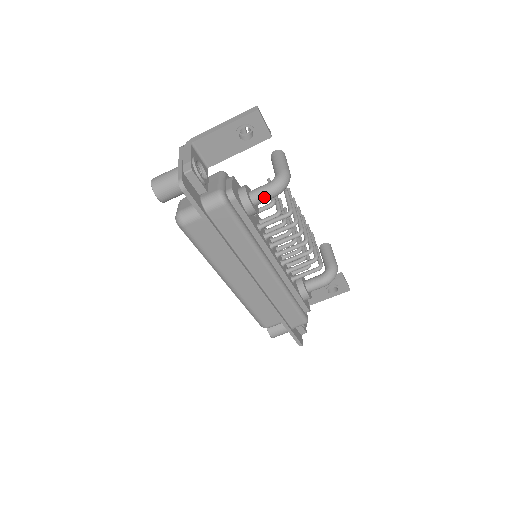
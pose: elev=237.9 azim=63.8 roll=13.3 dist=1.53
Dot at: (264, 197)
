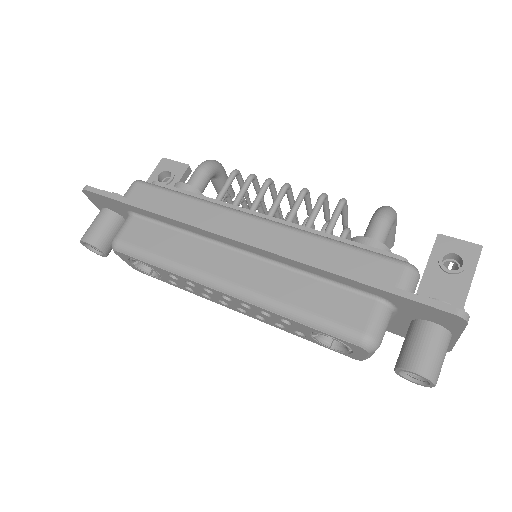
Dot at: (194, 176)
